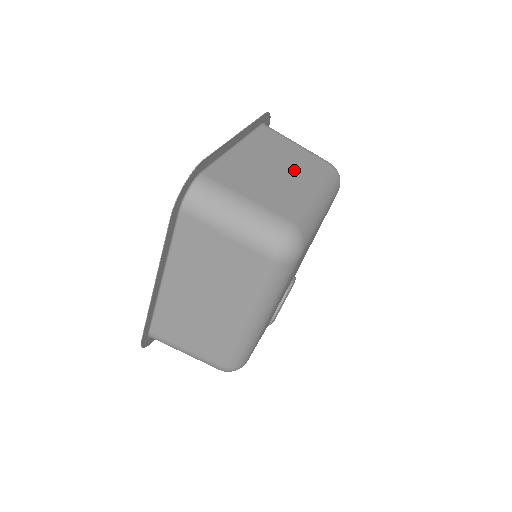
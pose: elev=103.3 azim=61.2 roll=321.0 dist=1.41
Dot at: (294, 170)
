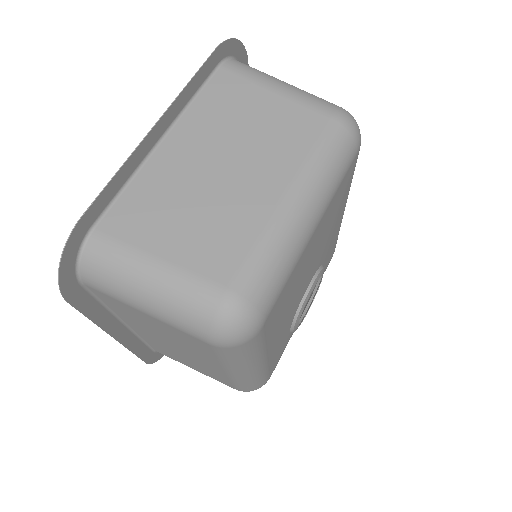
Dot at: (258, 159)
